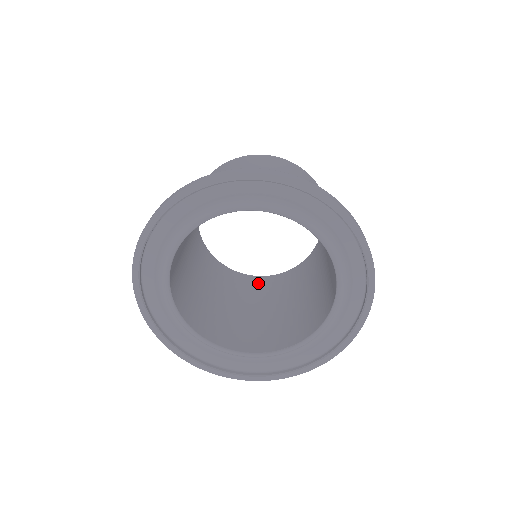
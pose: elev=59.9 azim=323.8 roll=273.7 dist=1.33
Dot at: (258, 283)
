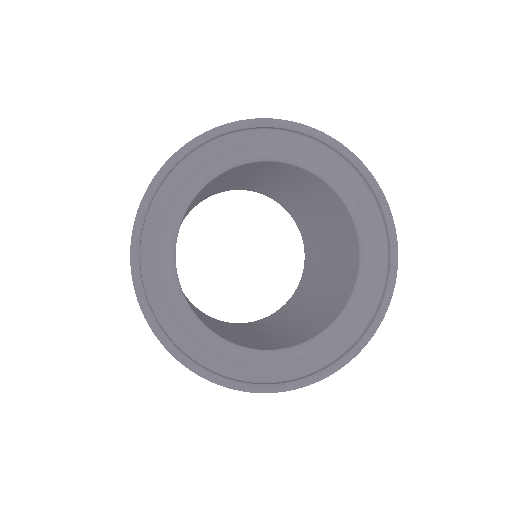
Dot at: (243, 325)
